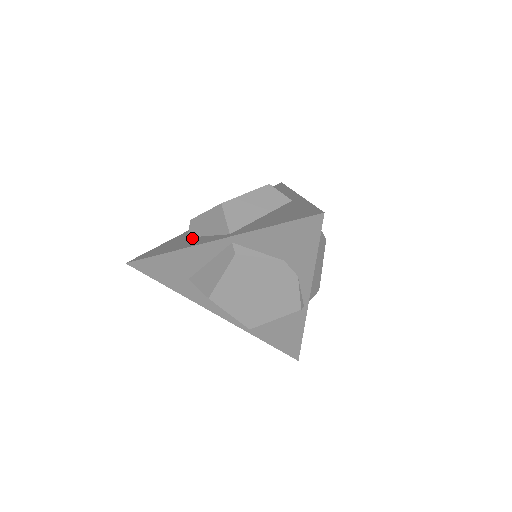
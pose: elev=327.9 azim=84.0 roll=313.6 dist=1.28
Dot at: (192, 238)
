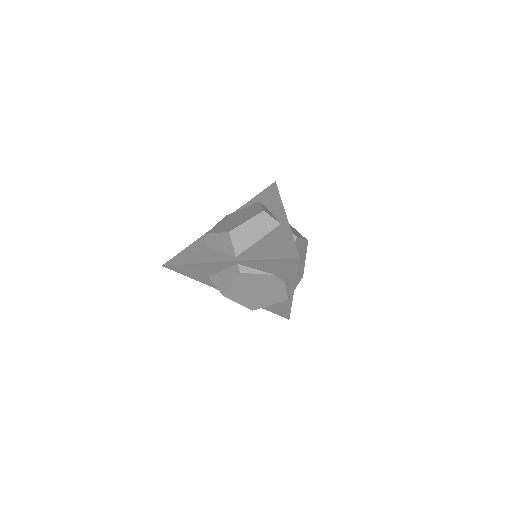
Dot at: (209, 250)
